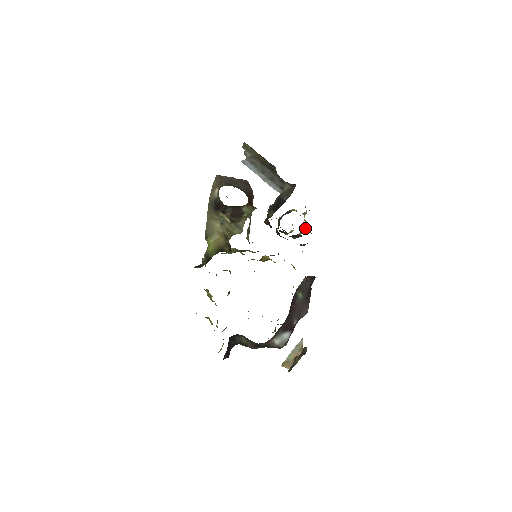
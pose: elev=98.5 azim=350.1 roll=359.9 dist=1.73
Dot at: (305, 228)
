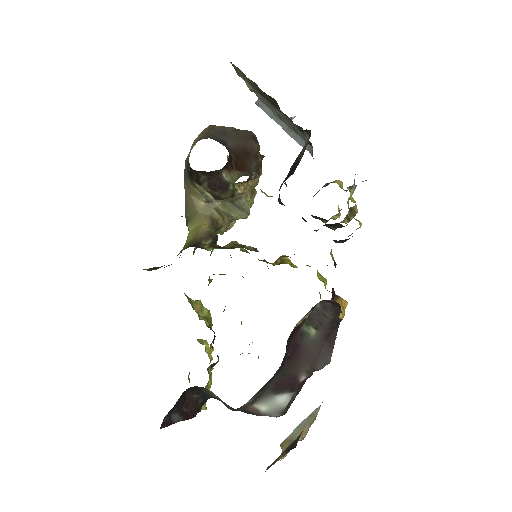
Dot at: (354, 212)
